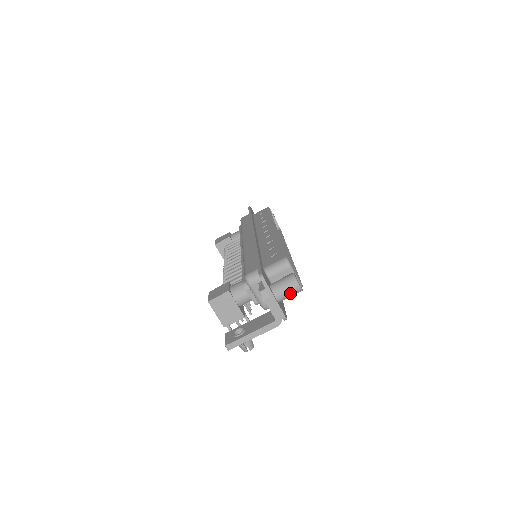
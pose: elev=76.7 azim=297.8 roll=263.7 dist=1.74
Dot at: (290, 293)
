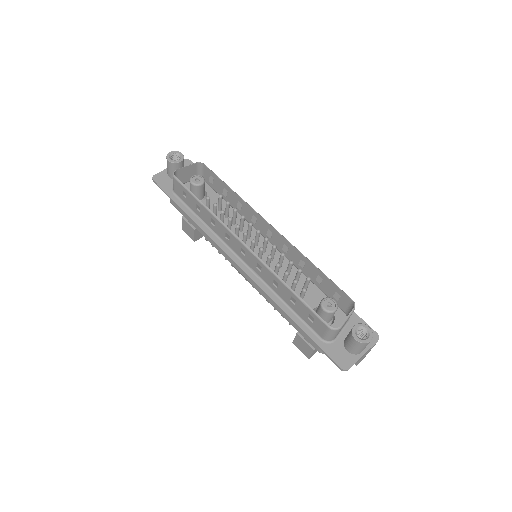
Dot at: occluded
